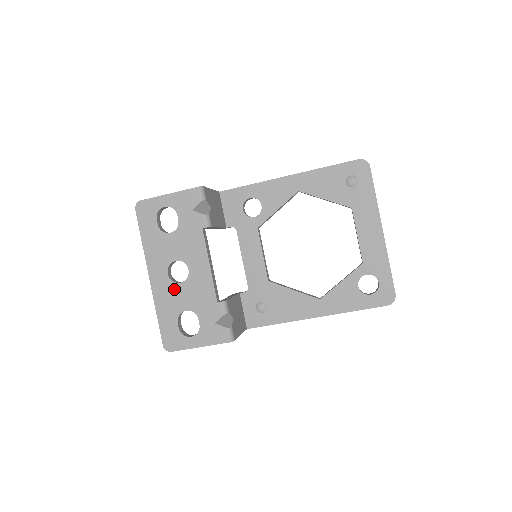
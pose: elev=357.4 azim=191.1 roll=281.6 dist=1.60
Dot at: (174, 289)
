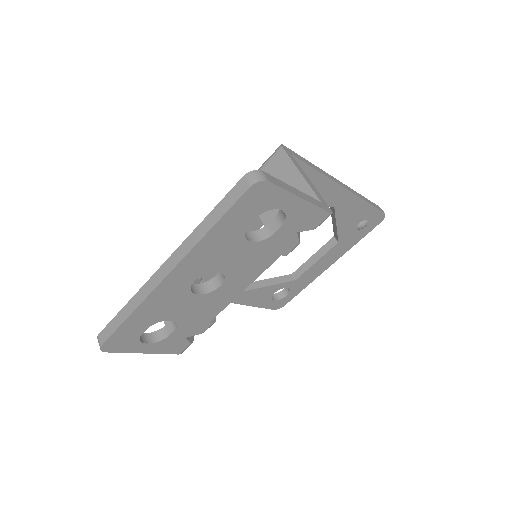
Dot at: (183, 298)
